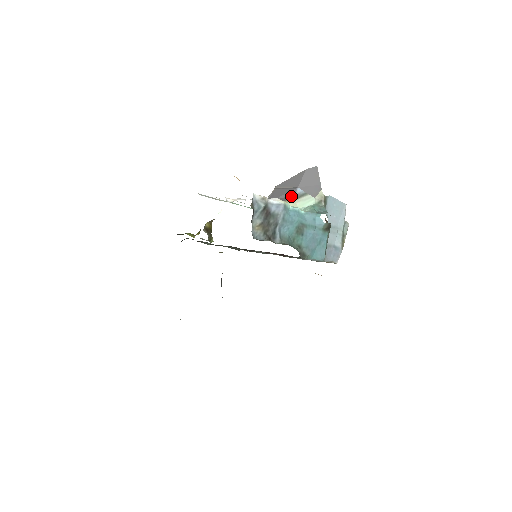
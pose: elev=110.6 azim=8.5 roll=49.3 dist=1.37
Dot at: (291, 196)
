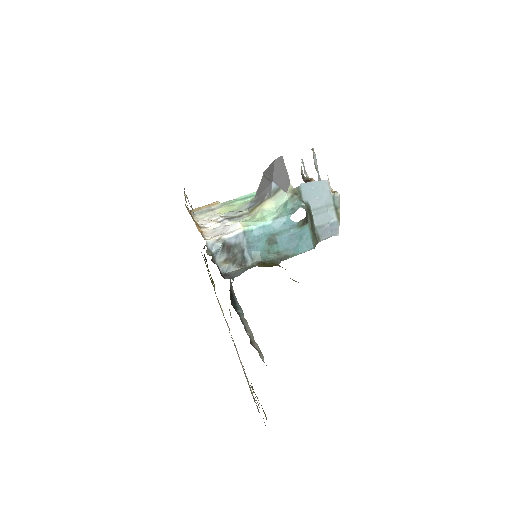
Dot at: (268, 193)
